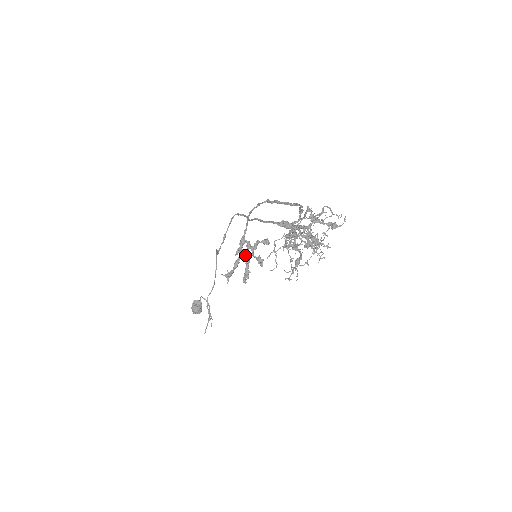
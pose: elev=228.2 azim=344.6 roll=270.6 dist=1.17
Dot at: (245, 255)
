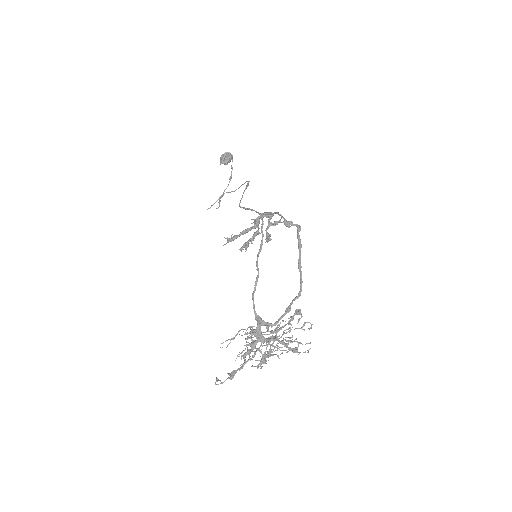
Dot at: (258, 228)
